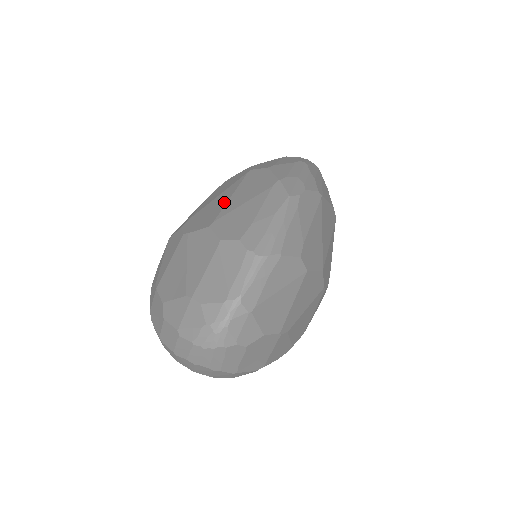
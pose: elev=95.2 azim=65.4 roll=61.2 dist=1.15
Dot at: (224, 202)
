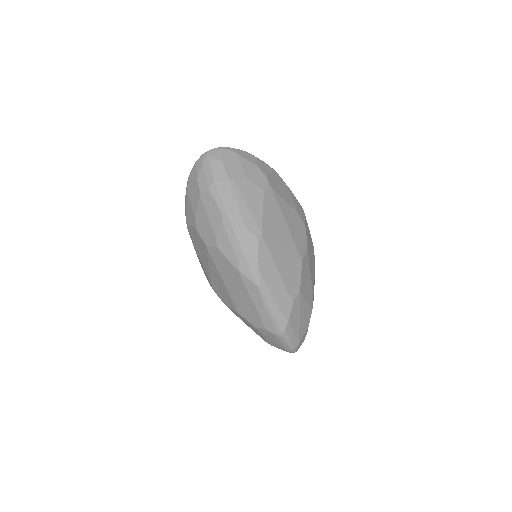
Dot at: (224, 287)
